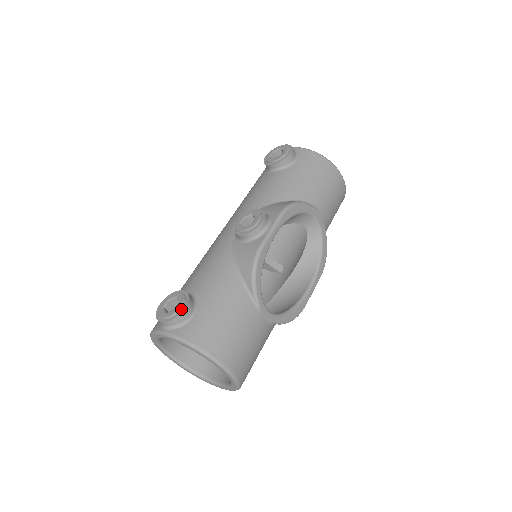
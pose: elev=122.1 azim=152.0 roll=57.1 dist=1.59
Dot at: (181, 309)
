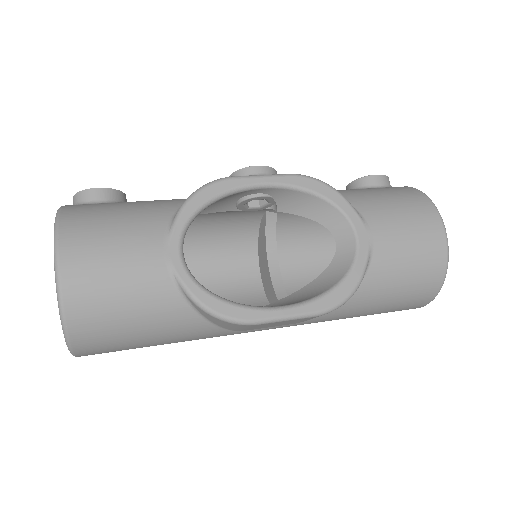
Dot at: (96, 189)
